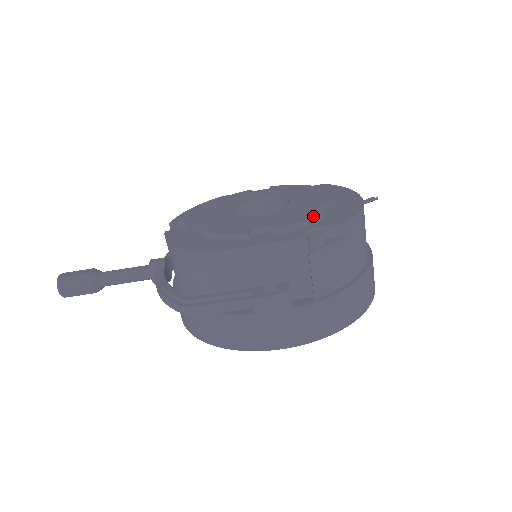
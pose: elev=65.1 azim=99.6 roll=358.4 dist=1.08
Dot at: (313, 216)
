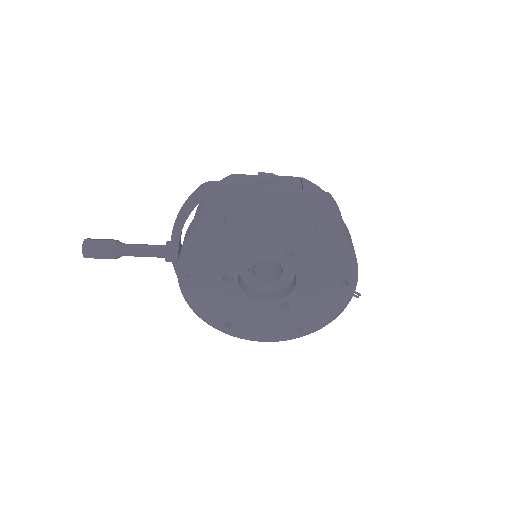
Dot at: occluded
